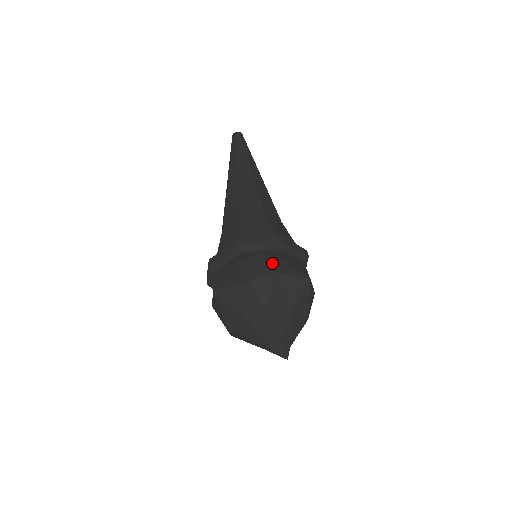
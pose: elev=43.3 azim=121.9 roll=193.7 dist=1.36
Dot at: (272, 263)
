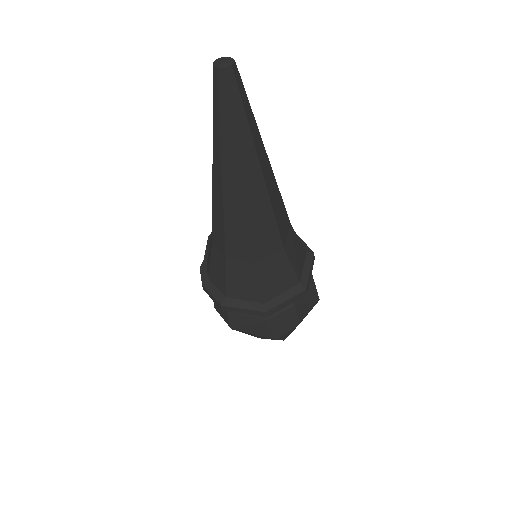
Dot at: (296, 316)
